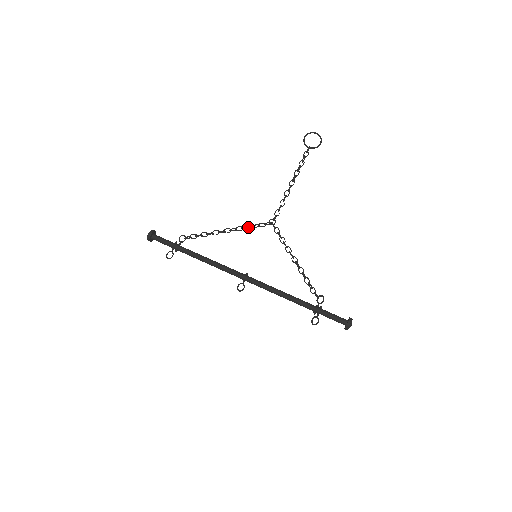
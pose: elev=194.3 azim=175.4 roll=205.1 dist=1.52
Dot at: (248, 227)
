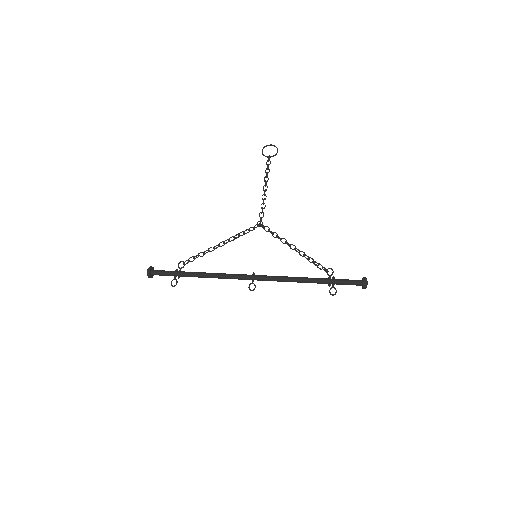
Dot at: (239, 235)
